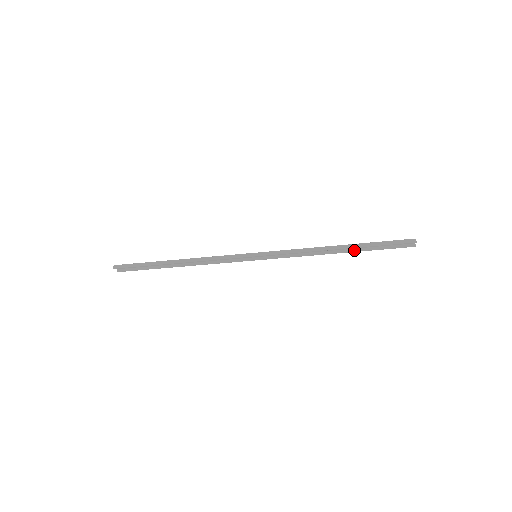
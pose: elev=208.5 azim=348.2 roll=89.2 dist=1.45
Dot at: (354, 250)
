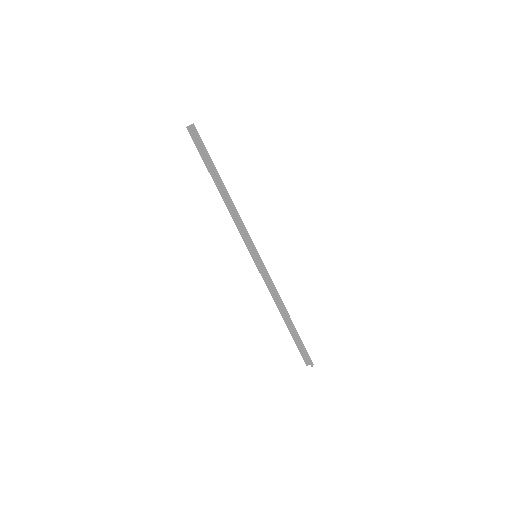
Dot at: (289, 327)
